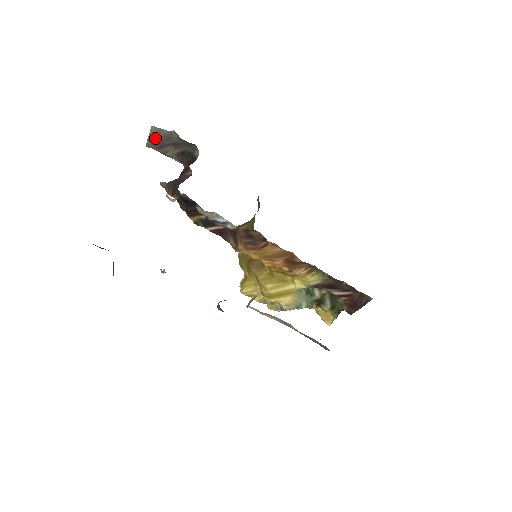
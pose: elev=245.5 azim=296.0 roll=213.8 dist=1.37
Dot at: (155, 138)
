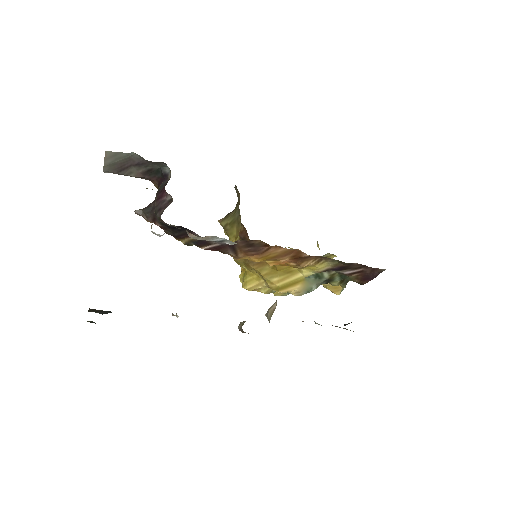
Dot at: (112, 163)
